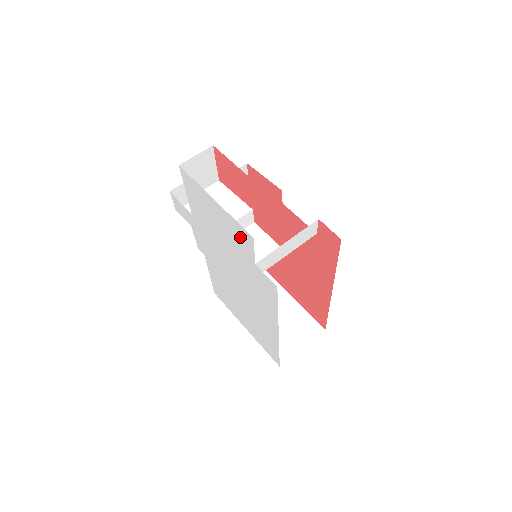
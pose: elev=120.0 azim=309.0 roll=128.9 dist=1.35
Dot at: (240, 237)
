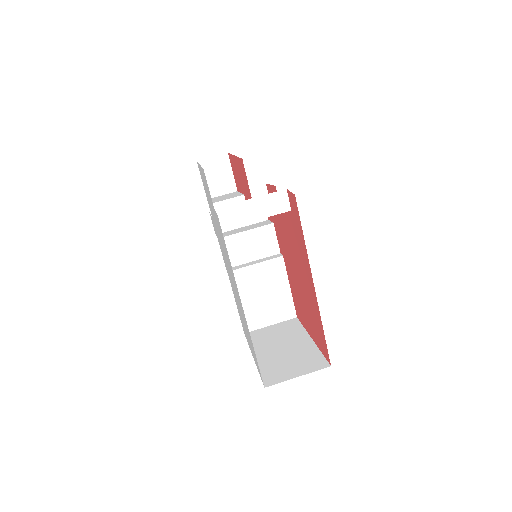
Dot at: (207, 186)
